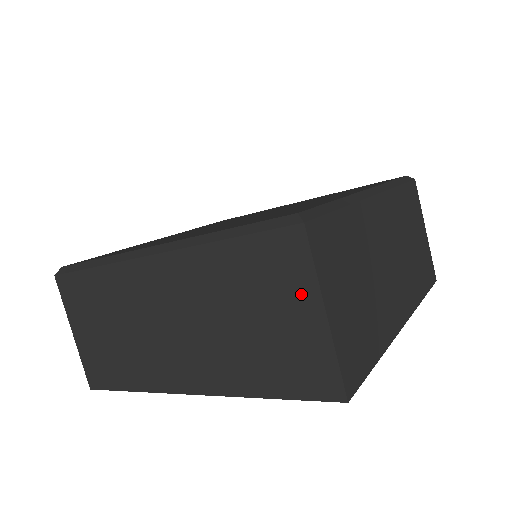
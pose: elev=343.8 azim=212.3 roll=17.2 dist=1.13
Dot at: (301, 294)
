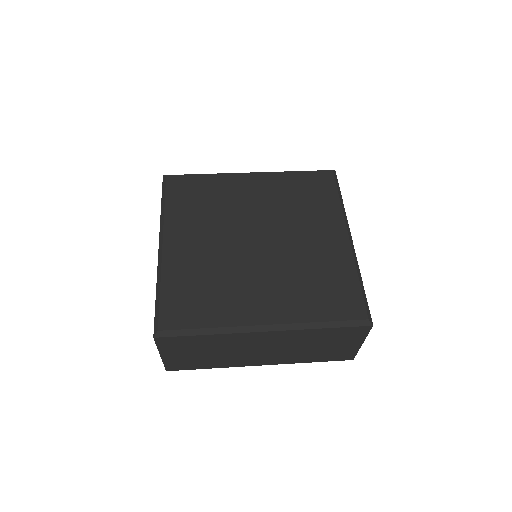
Dot at: occluded
